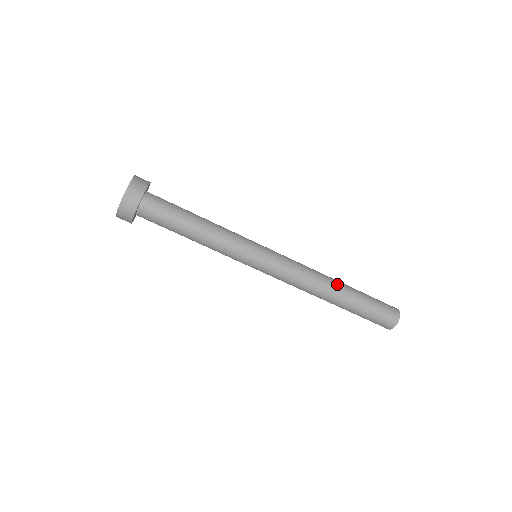
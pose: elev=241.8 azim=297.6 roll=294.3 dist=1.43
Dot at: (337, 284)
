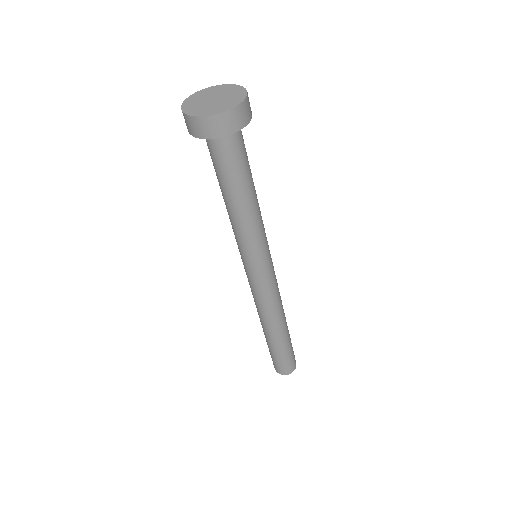
Dot at: (285, 322)
